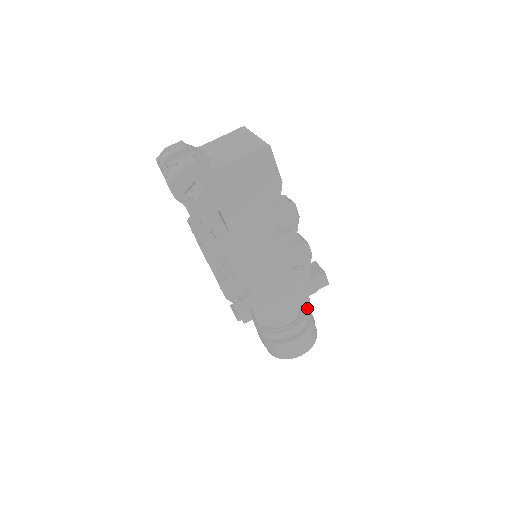
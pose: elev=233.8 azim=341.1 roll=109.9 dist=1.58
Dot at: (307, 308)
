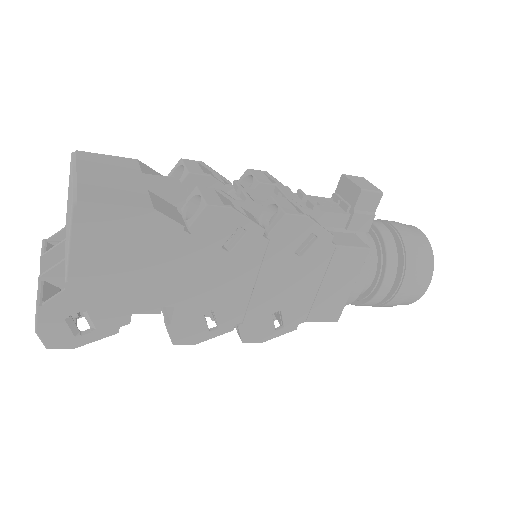
Dot at: (382, 241)
